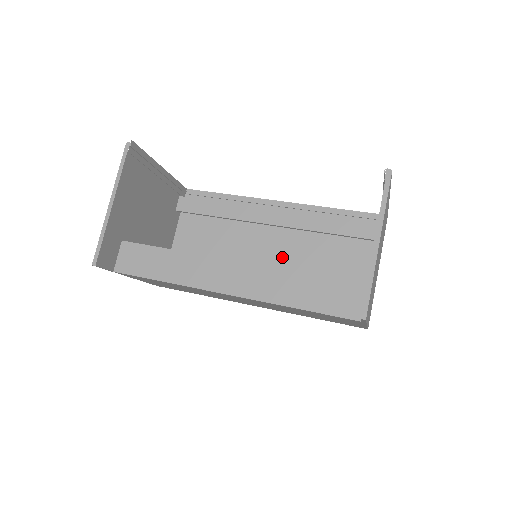
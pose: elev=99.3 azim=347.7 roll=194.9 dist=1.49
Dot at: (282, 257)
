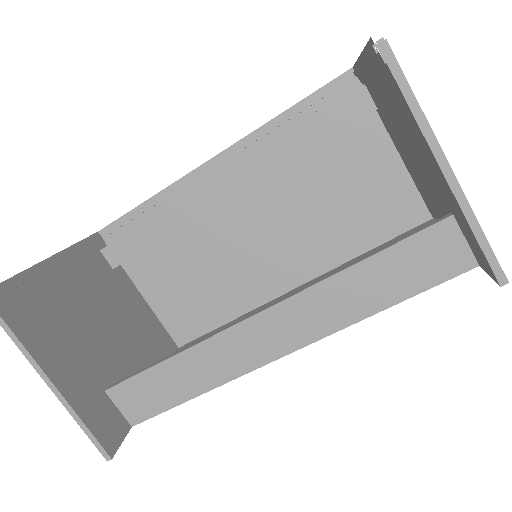
Dot at: (276, 218)
